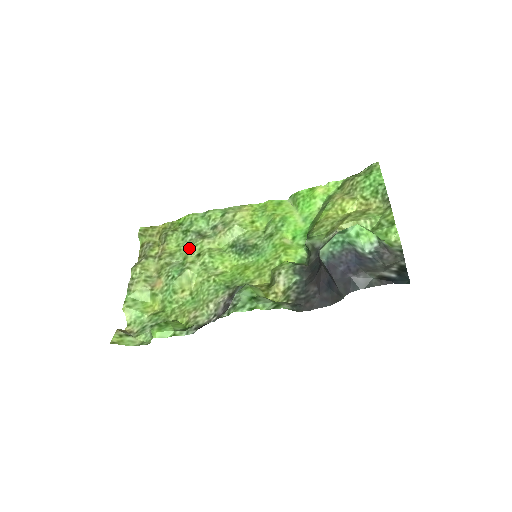
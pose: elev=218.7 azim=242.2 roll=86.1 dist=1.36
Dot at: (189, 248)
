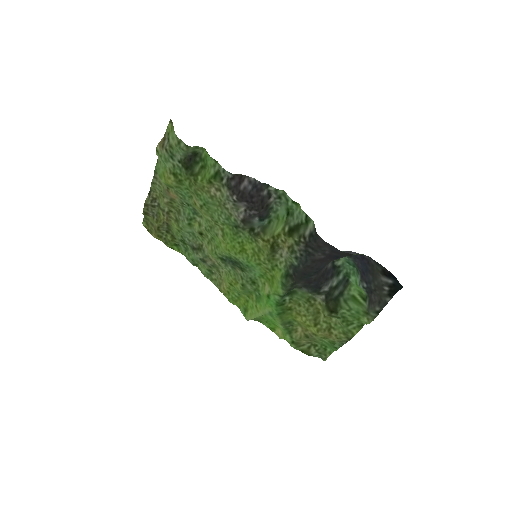
Dot at: (193, 232)
